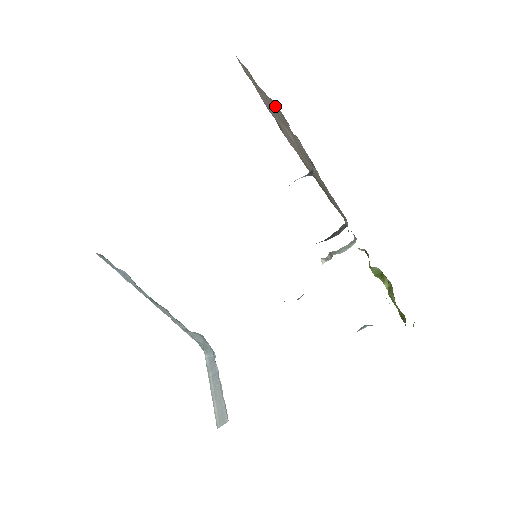
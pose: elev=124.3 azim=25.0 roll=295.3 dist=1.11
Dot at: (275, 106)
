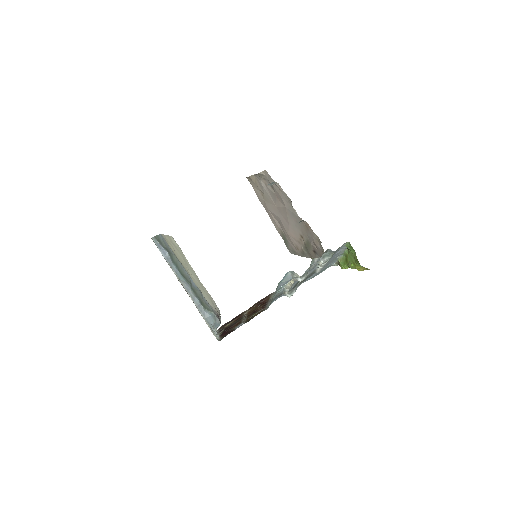
Dot at: (268, 179)
